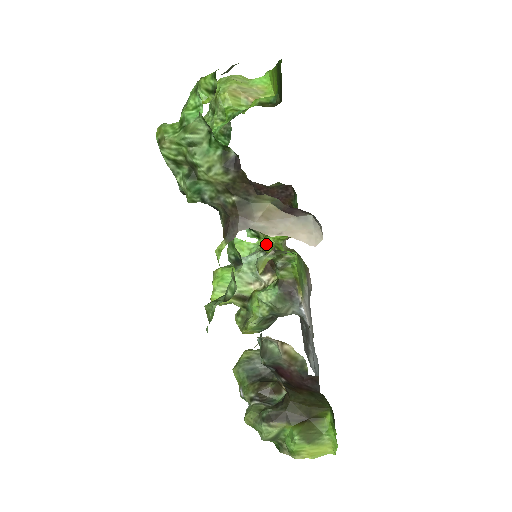
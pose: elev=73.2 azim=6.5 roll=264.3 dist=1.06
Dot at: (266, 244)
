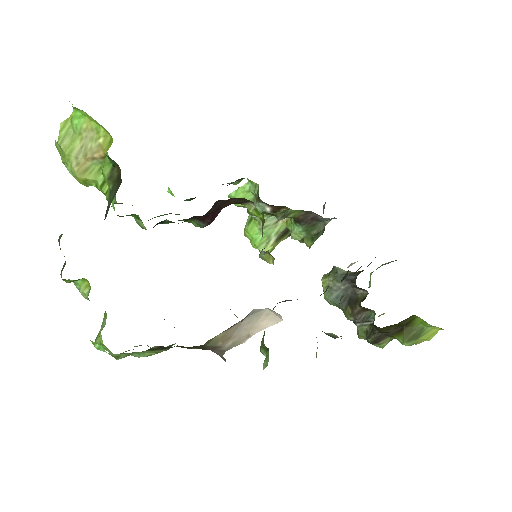
Dot at: occluded
